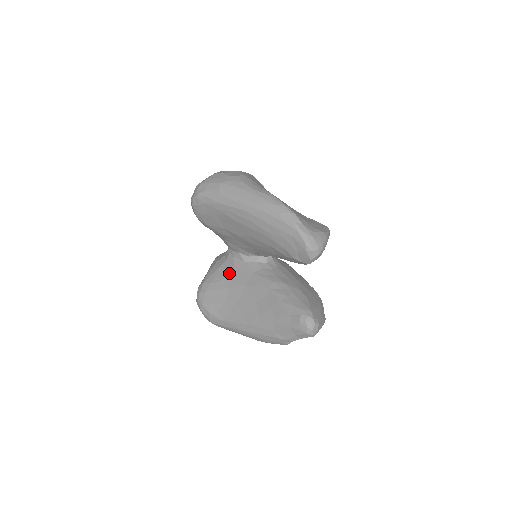
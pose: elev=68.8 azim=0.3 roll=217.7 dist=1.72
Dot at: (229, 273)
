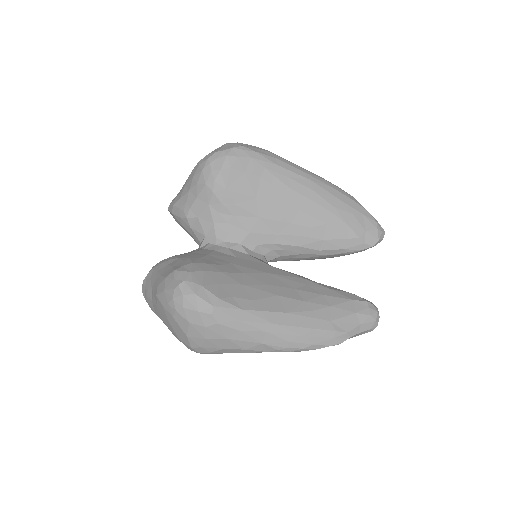
Dot at: (233, 260)
